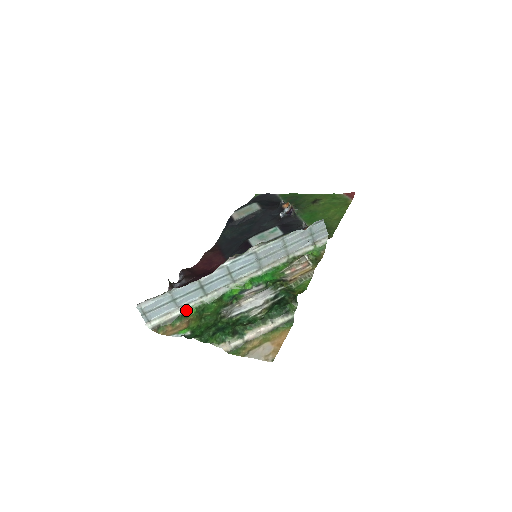
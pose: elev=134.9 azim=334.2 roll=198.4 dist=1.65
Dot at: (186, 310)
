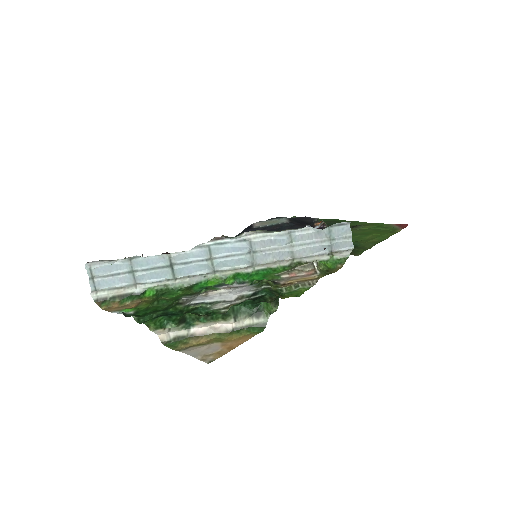
Dot at: (144, 290)
